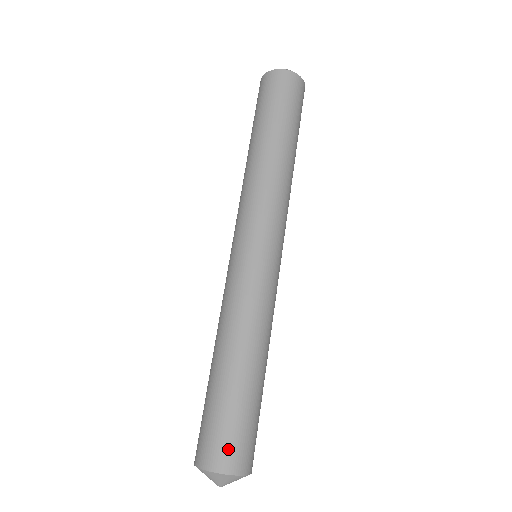
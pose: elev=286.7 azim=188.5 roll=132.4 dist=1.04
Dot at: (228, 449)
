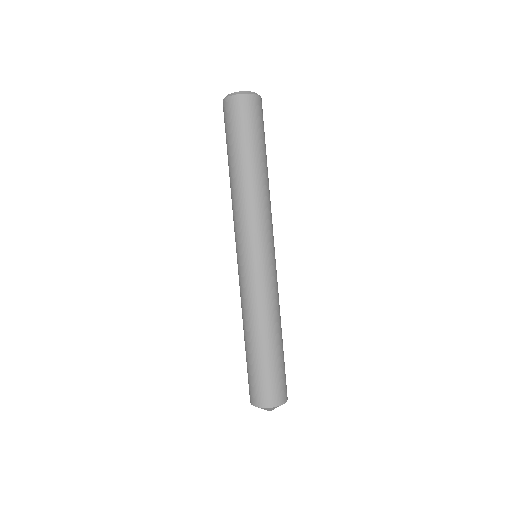
Dot at: (267, 393)
